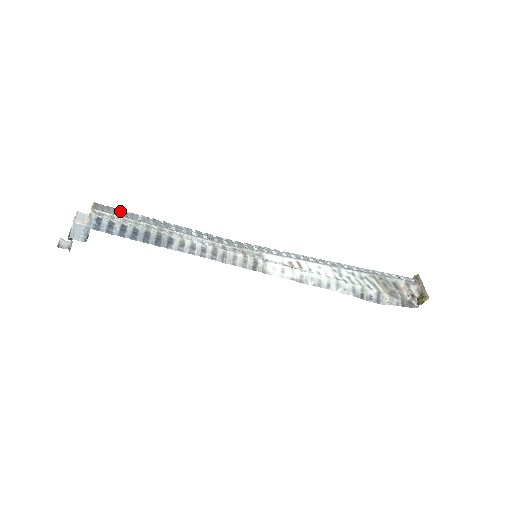
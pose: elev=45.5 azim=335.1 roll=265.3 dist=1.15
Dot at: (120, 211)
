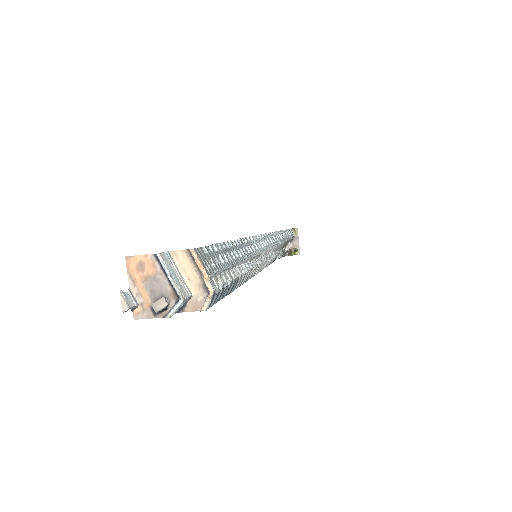
Dot at: (209, 252)
